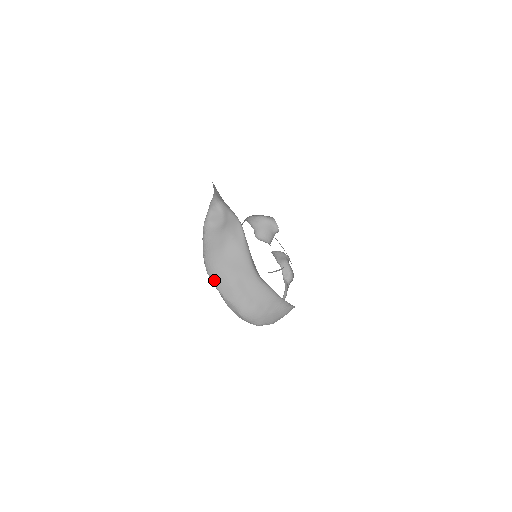
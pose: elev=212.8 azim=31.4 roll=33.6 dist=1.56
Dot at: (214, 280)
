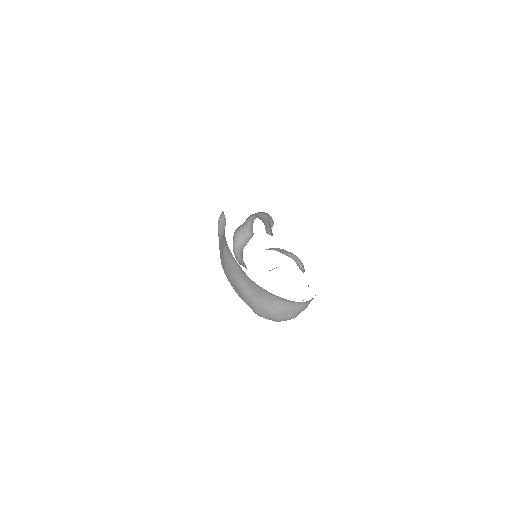
Dot at: (230, 283)
